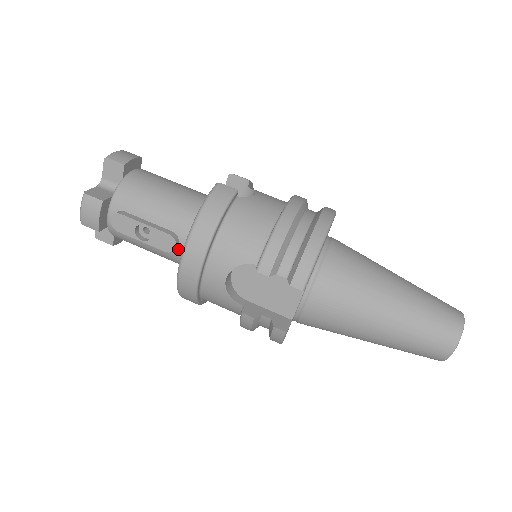
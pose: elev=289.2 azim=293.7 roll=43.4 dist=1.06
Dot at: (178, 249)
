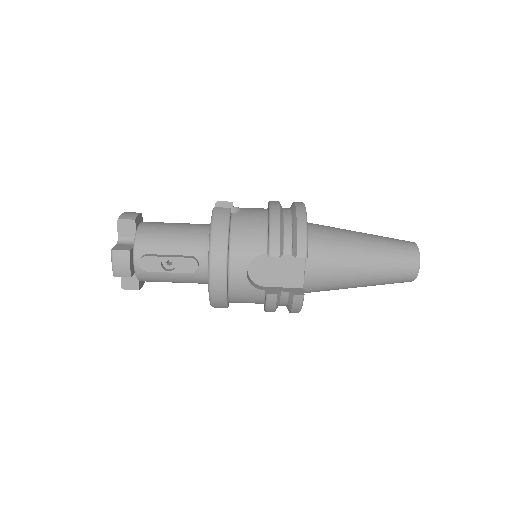
Dot at: (199, 268)
